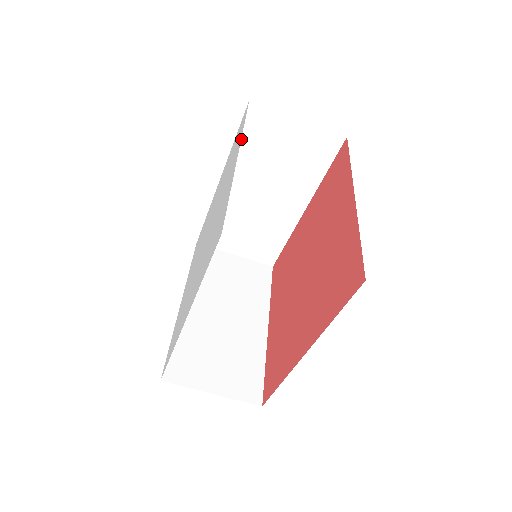
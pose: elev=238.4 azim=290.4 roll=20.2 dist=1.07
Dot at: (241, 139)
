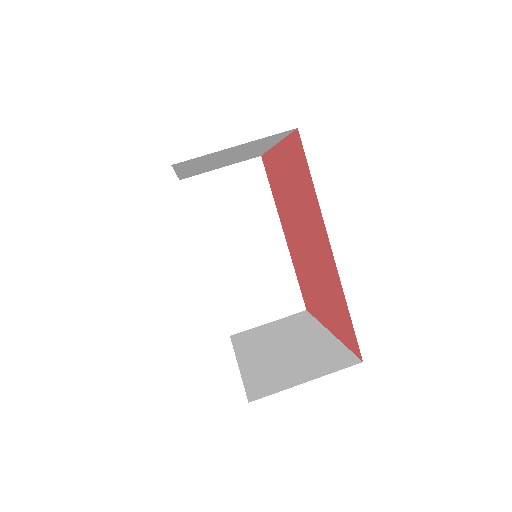
Dot at: (195, 213)
